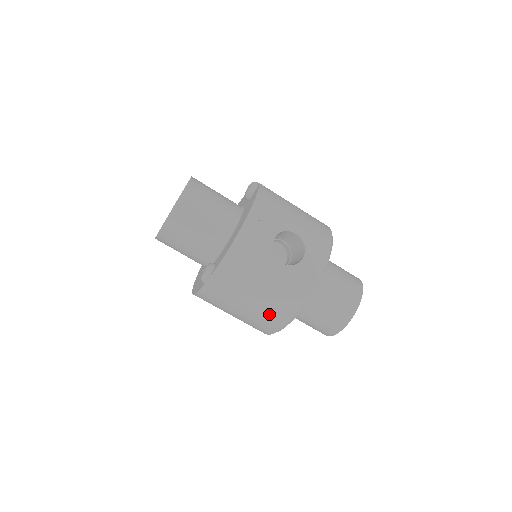
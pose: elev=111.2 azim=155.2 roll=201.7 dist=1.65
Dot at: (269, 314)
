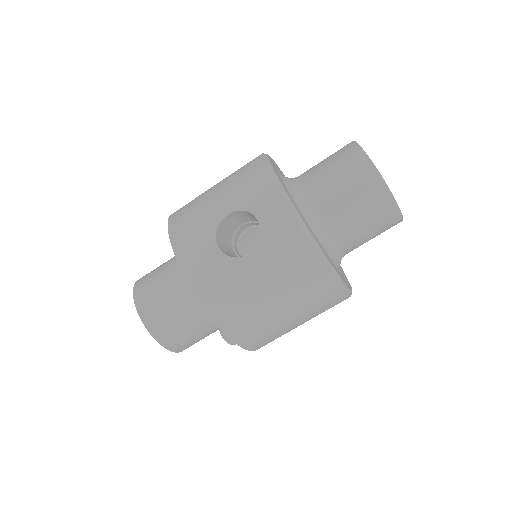
Dot at: (311, 295)
